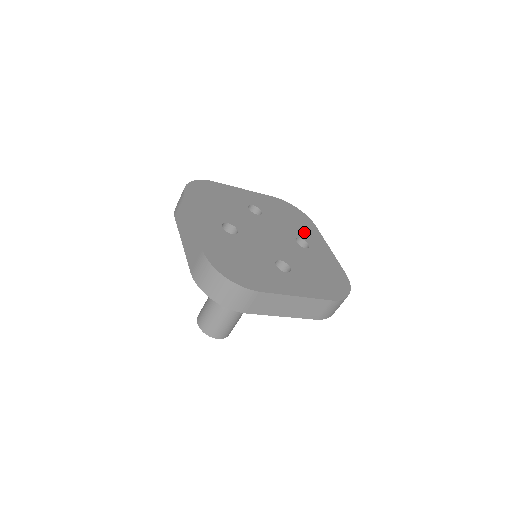
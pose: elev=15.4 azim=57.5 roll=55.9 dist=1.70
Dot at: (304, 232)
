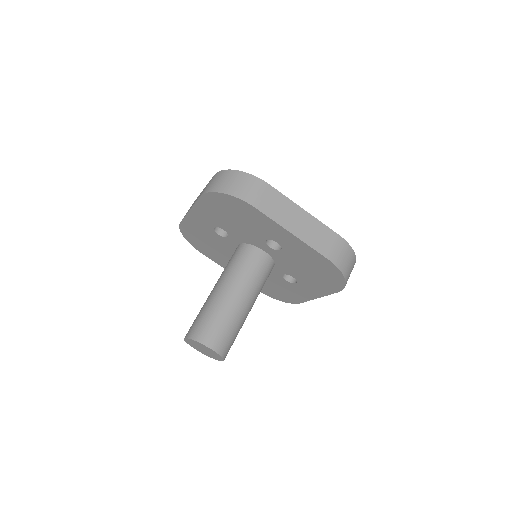
Dot at: occluded
